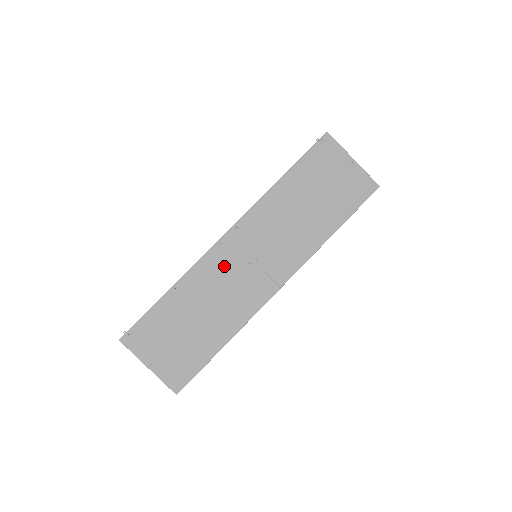
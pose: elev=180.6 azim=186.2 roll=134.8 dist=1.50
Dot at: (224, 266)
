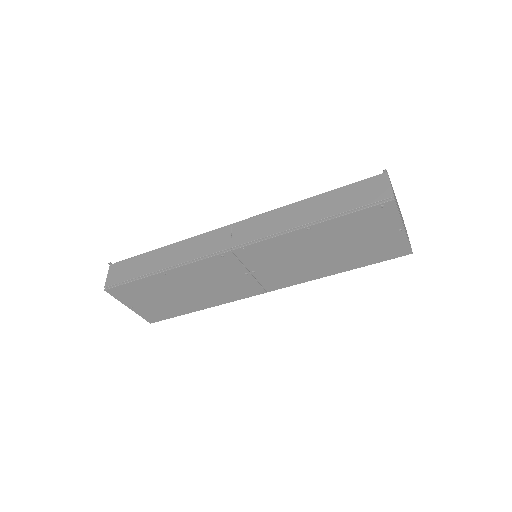
Dot at: (219, 270)
